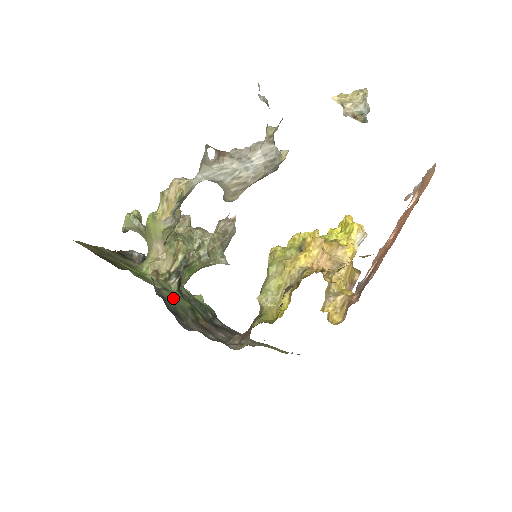
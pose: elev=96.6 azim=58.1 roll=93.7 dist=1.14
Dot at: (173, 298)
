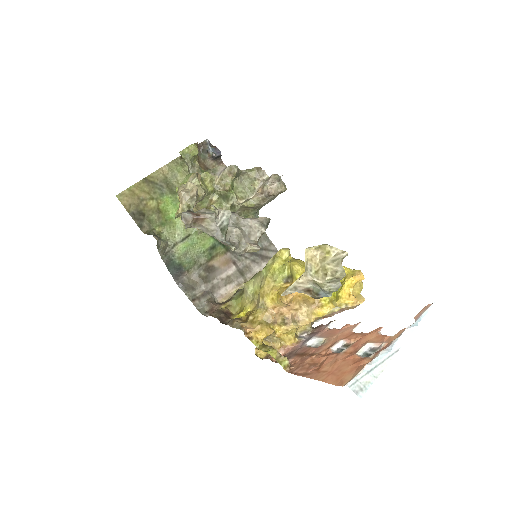
Dot at: (188, 249)
